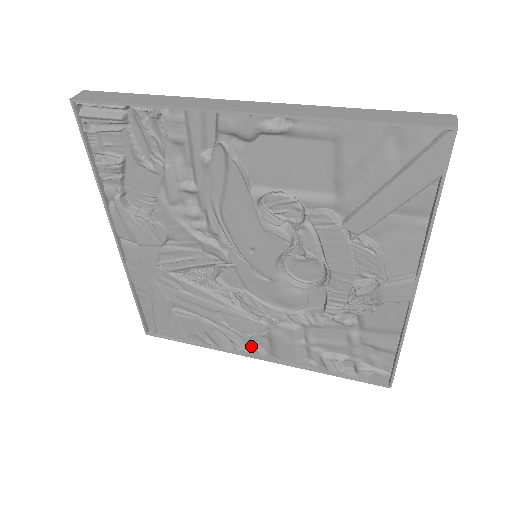
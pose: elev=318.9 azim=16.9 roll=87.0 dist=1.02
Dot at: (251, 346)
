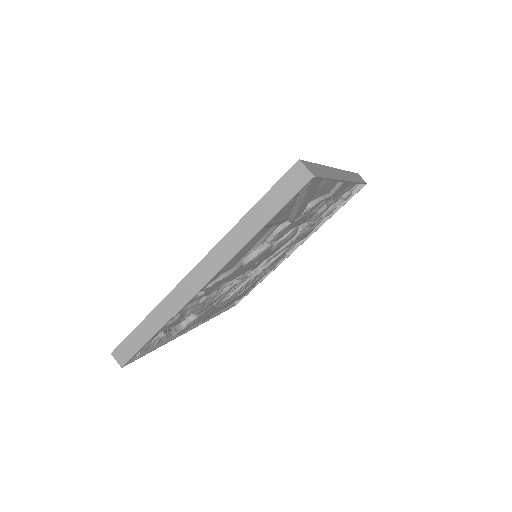
Dot at: occluded
